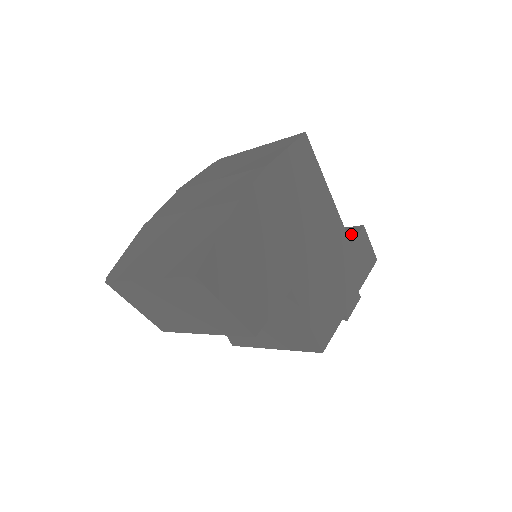
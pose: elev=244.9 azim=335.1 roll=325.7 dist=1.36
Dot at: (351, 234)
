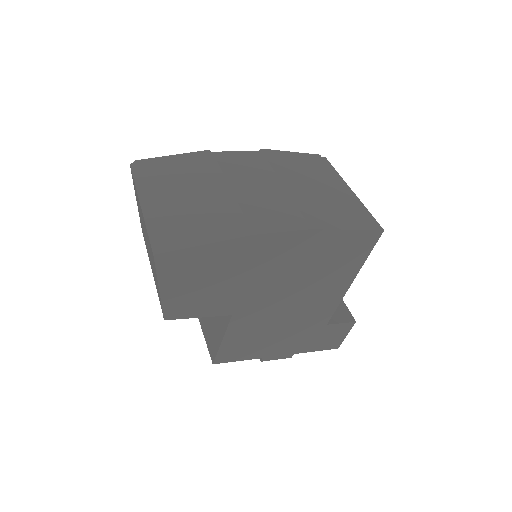
Dot at: (339, 317)
